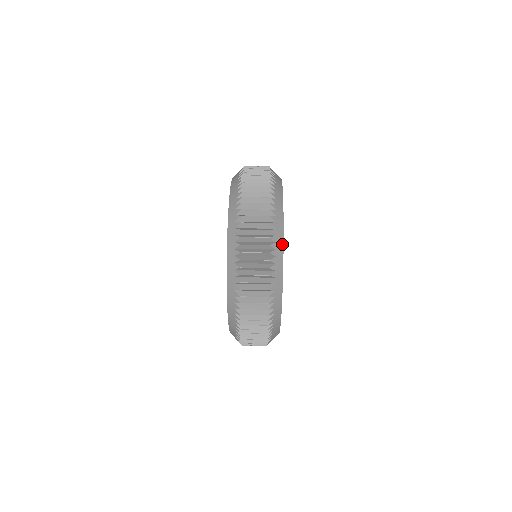
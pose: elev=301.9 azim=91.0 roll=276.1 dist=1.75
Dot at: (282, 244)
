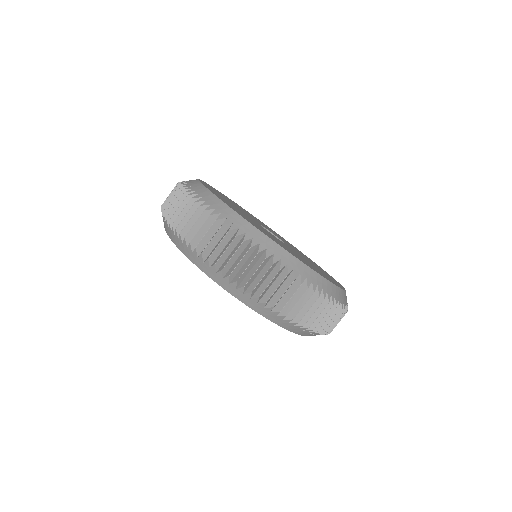
Dot at: (284, 252)
